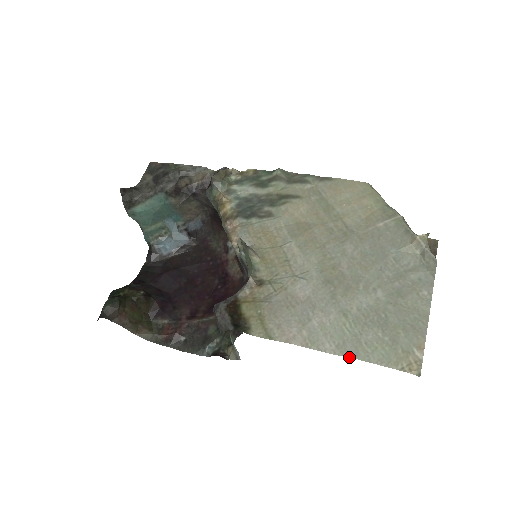
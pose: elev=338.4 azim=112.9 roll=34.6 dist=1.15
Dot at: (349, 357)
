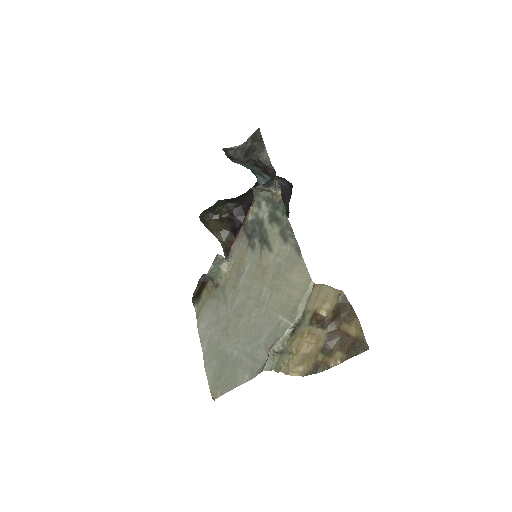
Dot at: (204, 362)
